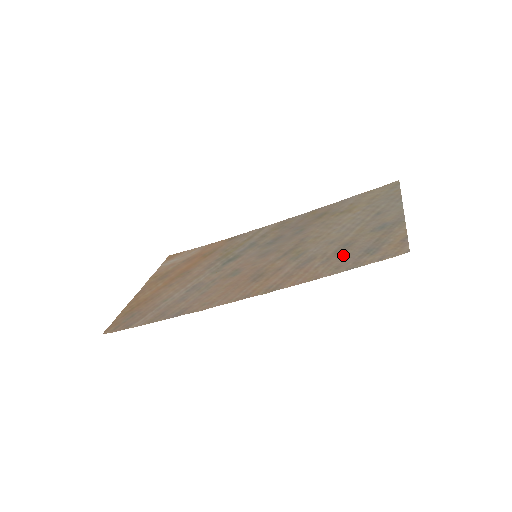
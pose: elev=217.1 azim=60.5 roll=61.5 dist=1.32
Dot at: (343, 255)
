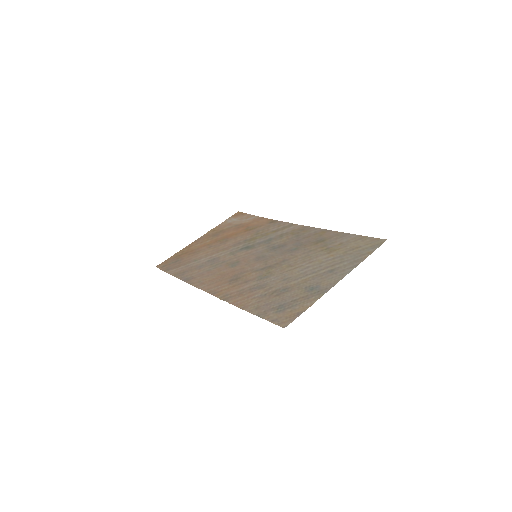
Dot at: (271, 299)
